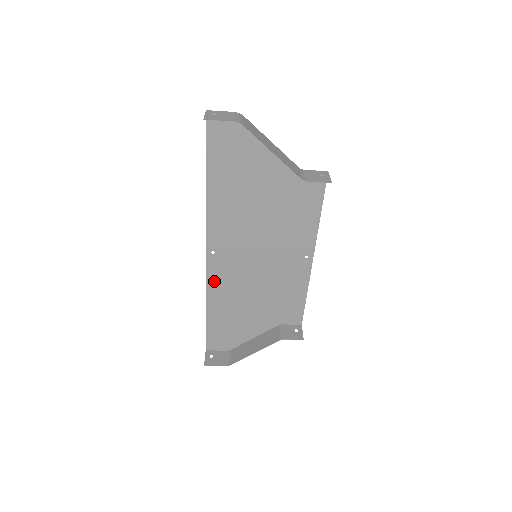
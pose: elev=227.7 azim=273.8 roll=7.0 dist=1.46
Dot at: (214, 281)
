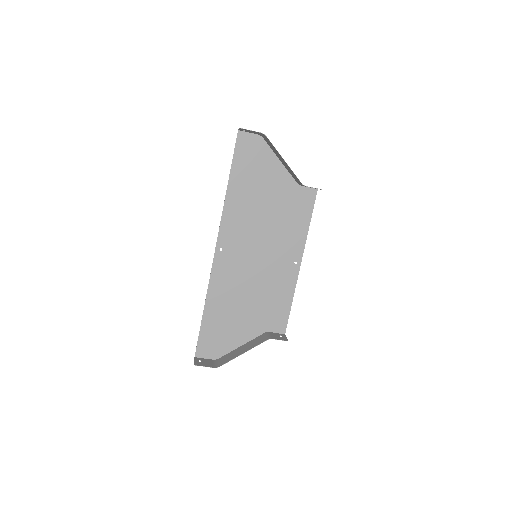
Dot at: (217, 278)
